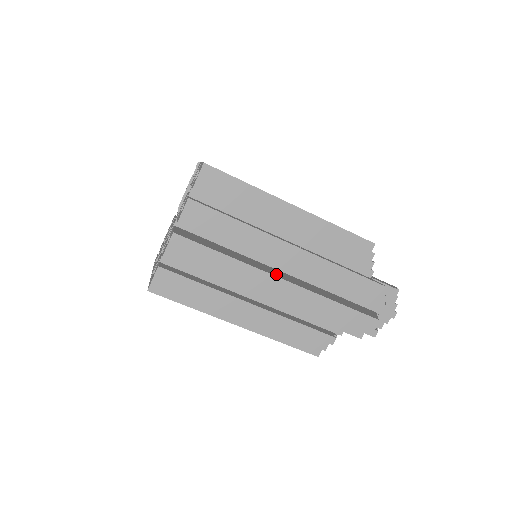
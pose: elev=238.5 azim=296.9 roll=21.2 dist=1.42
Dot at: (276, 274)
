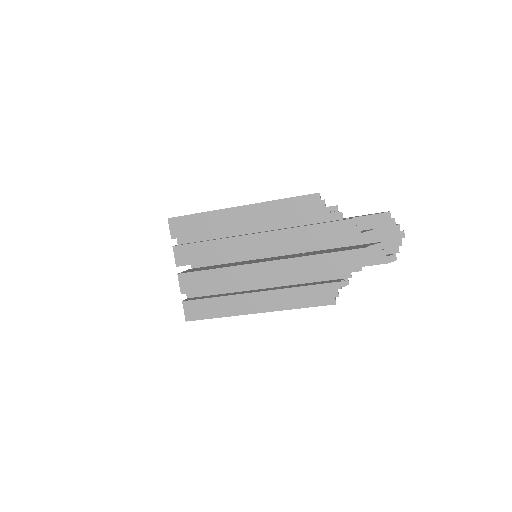
Dot at: occluded
